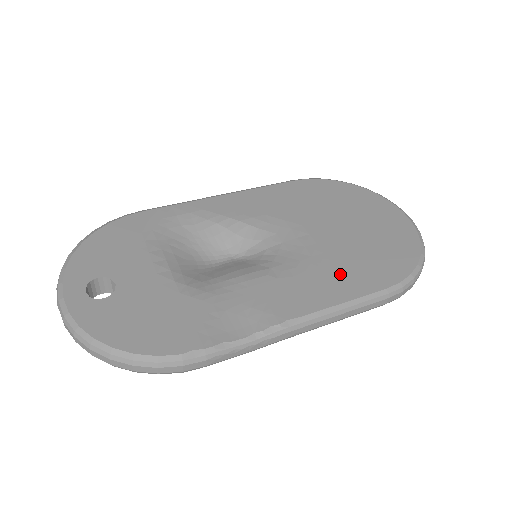
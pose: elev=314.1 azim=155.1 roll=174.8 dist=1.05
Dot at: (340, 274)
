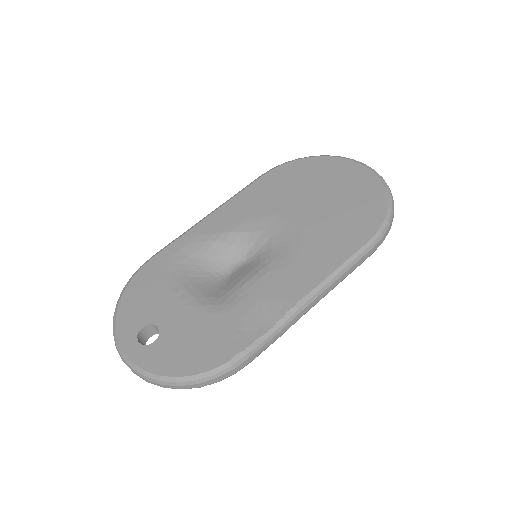
Dot at: (327, 245)
